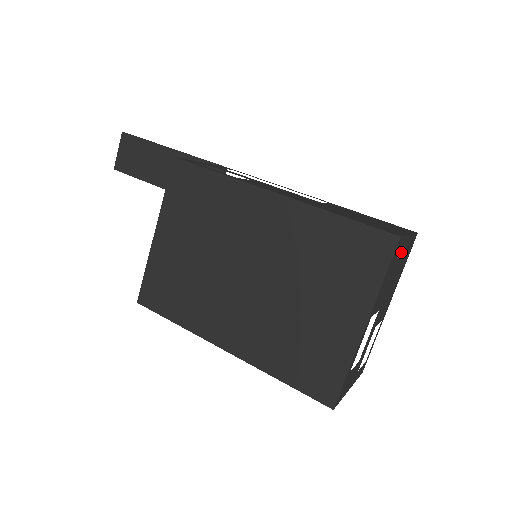
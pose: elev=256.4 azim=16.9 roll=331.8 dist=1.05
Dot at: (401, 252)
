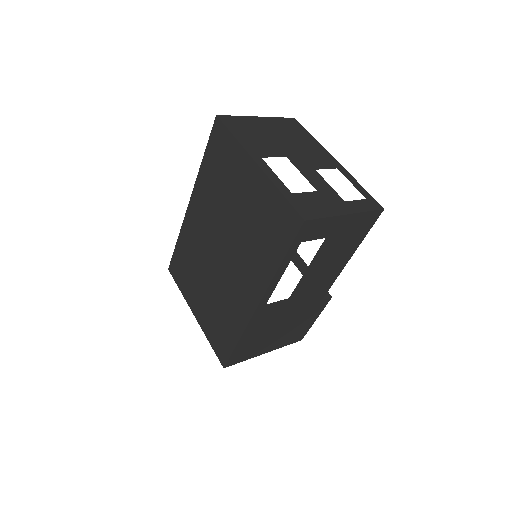
Dot at: (256, 125)
